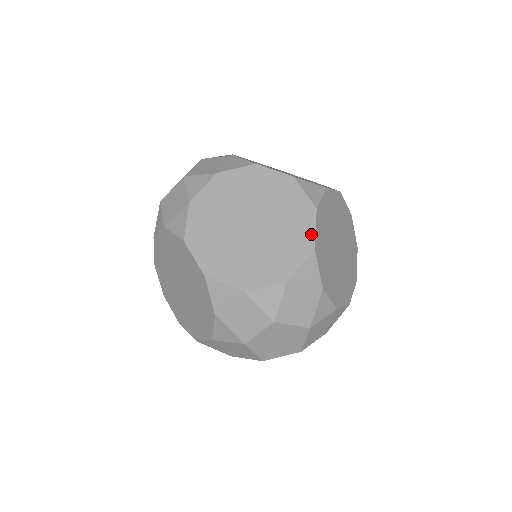
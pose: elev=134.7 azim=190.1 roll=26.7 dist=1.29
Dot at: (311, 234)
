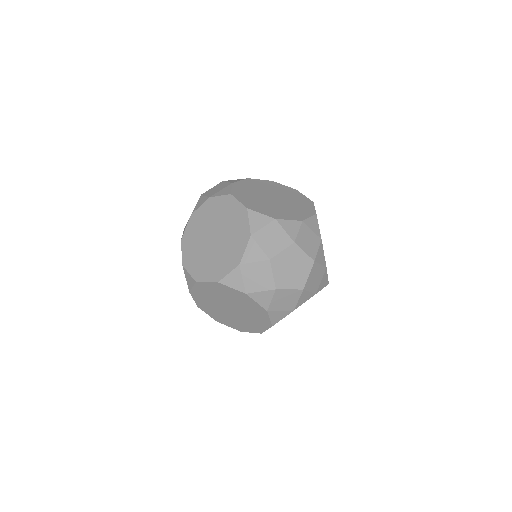
Dot at: (313, 209)
